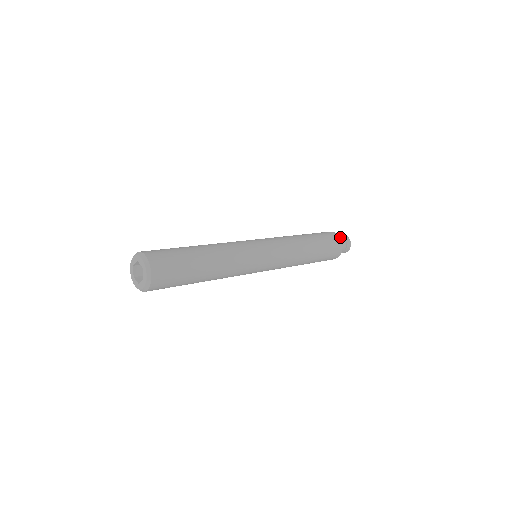
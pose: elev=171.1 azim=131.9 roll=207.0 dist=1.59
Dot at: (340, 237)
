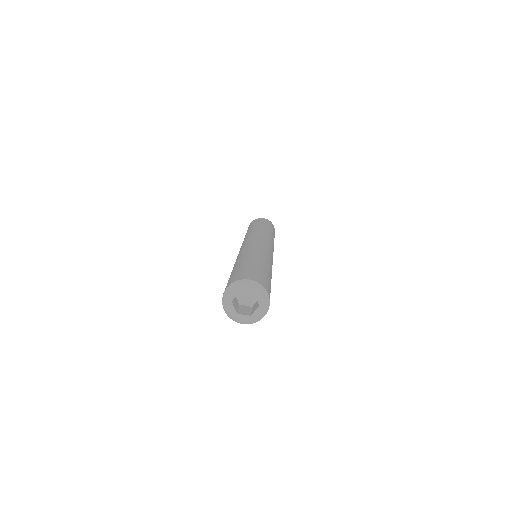
Dot at: occluded
